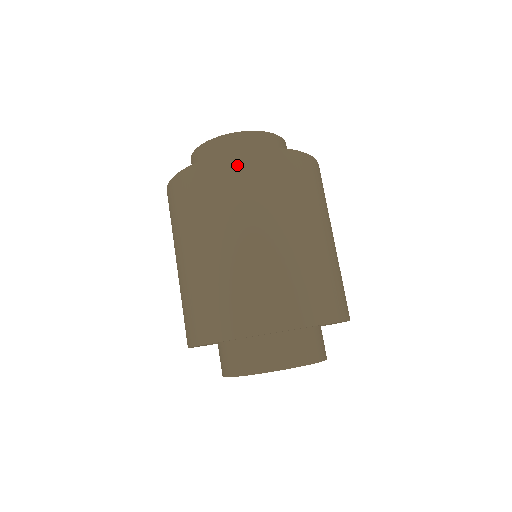
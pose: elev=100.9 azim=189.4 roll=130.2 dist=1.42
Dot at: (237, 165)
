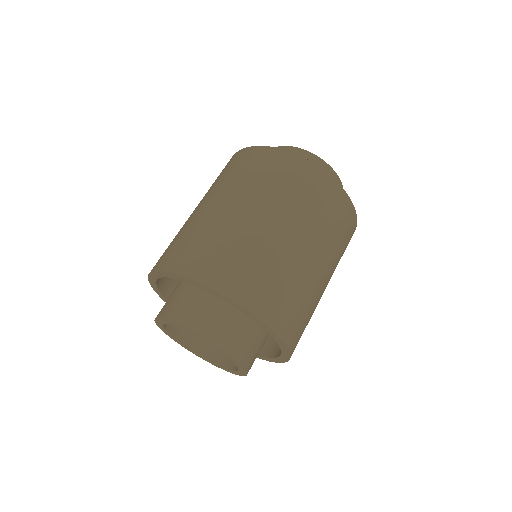
Dot at: (237, 157)
